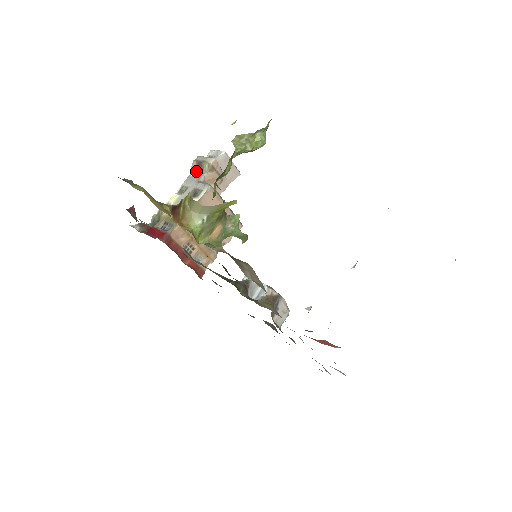
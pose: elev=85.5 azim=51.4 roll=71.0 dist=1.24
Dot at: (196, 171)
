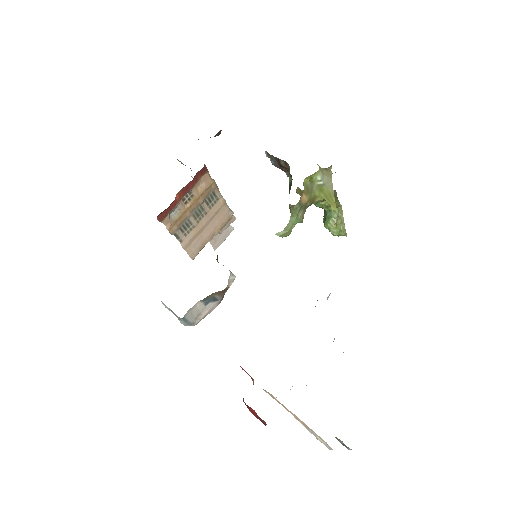
Dot at: occluded
